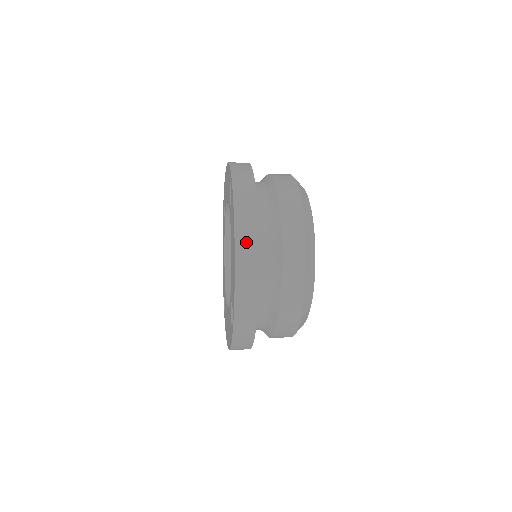
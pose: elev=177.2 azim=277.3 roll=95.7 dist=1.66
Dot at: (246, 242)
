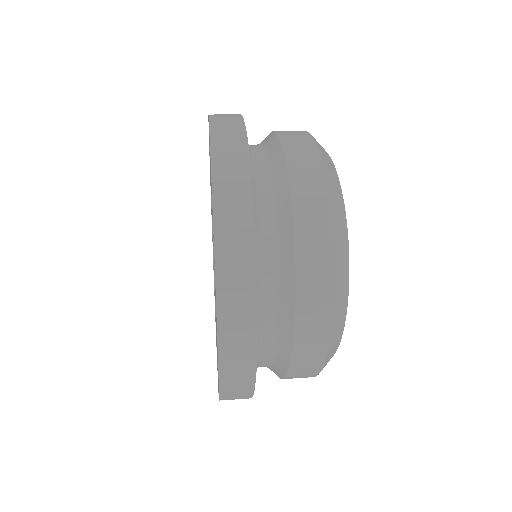
Dot at: (236, 370)
